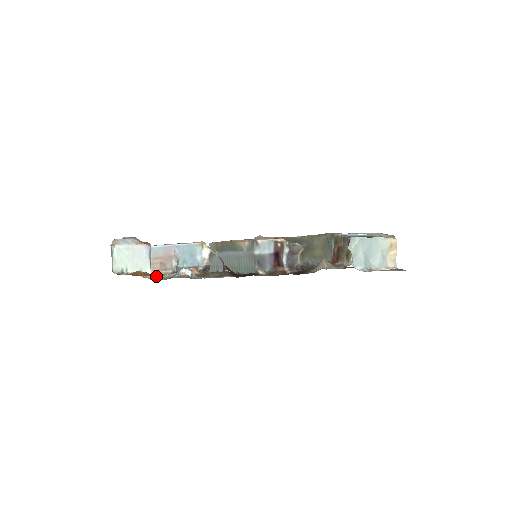
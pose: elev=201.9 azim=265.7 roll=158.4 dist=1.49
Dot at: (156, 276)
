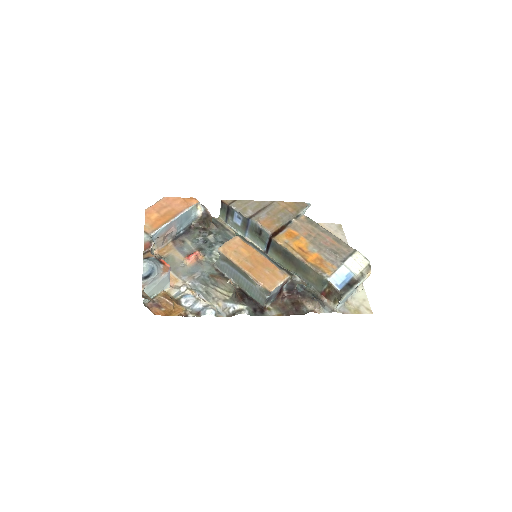
Dot at: occluded
